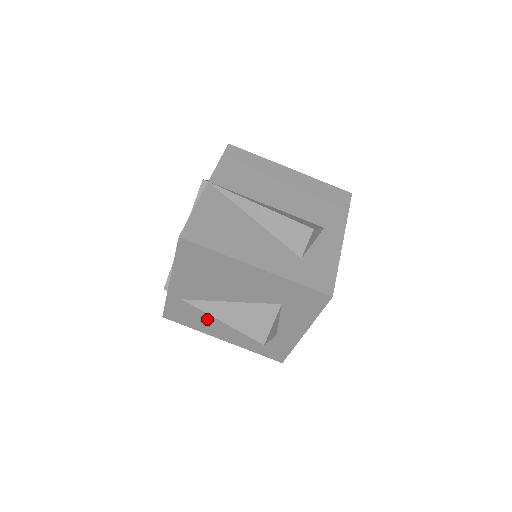
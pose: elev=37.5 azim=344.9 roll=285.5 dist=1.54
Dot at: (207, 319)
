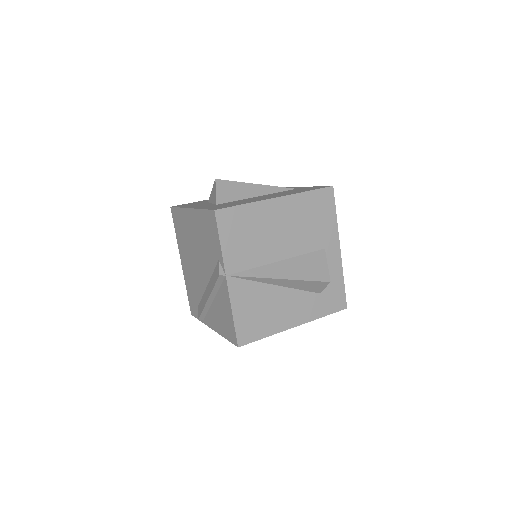
Dot at: occluded
